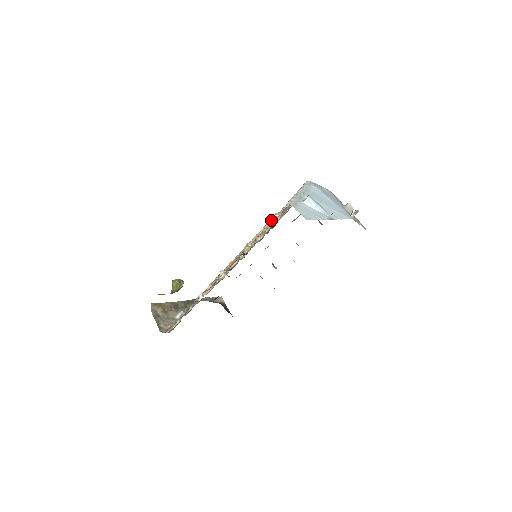
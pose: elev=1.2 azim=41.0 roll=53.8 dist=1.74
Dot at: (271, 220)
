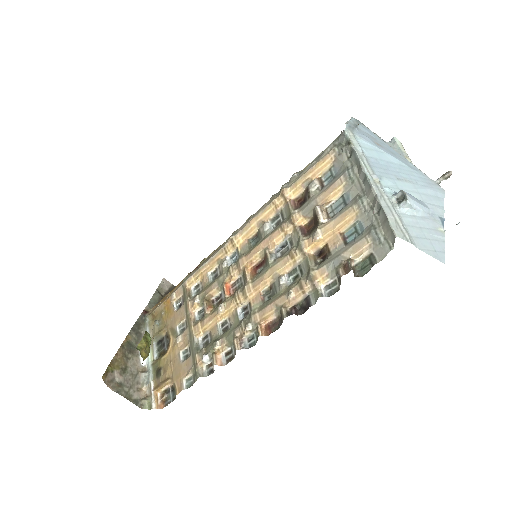
Dot at: (318, 234)
